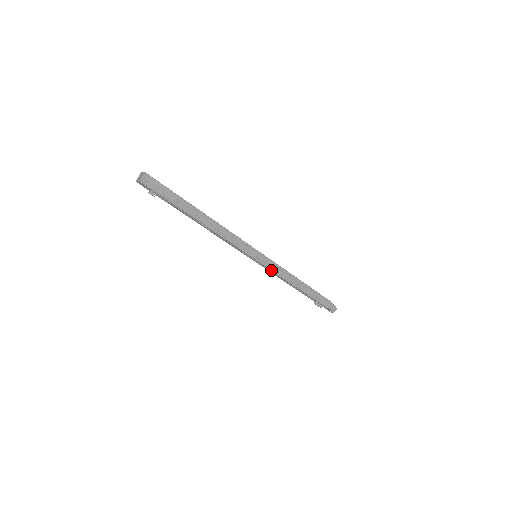
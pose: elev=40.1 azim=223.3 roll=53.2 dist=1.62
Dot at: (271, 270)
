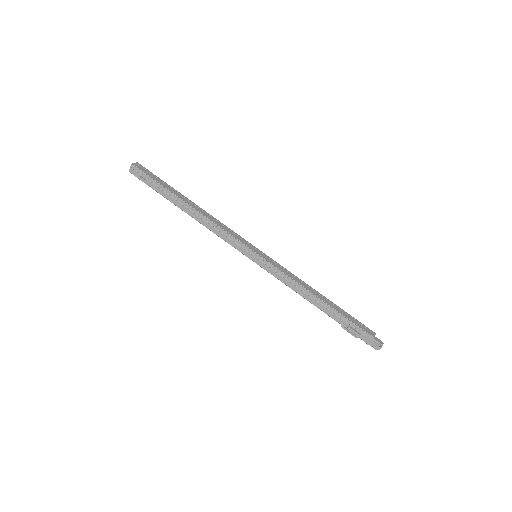
Dot at: (277, 269)
